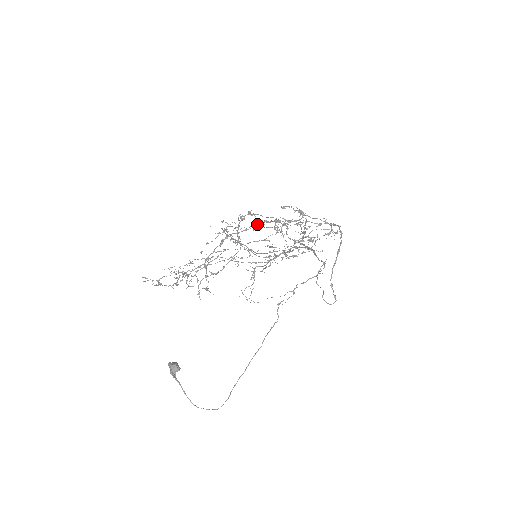
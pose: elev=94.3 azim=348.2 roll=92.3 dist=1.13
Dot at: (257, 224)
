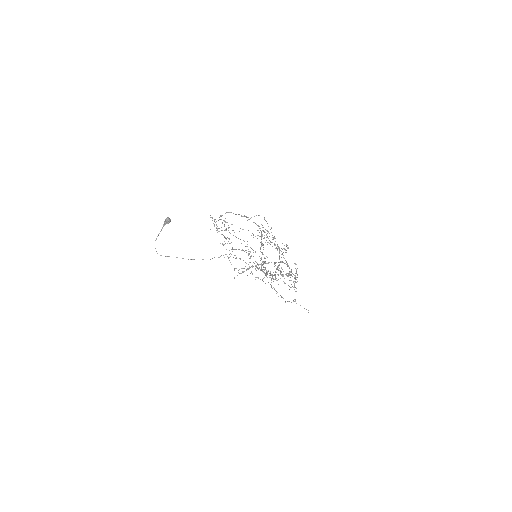
Dot at: (263, 227)
